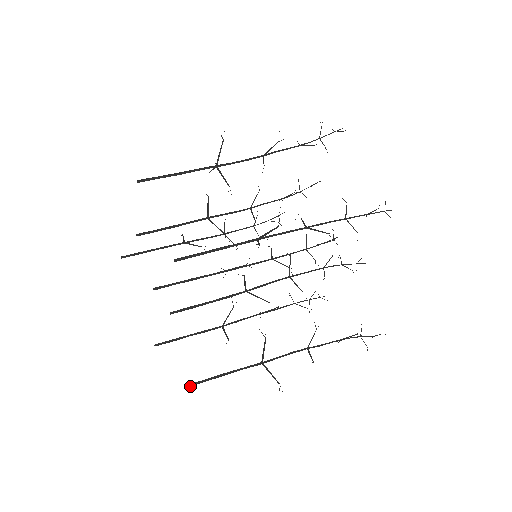
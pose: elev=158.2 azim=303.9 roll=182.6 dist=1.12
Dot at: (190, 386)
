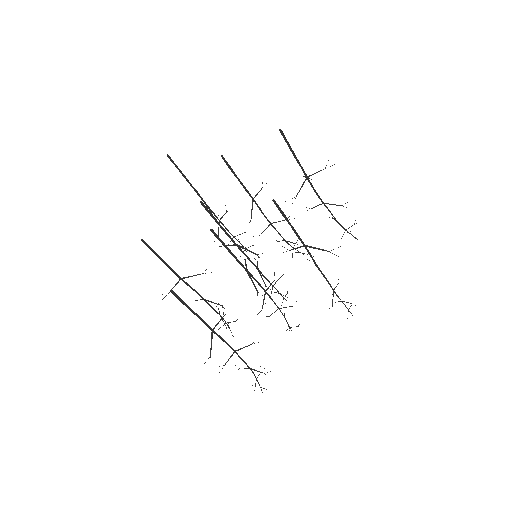
Dot at: (173, 294)
